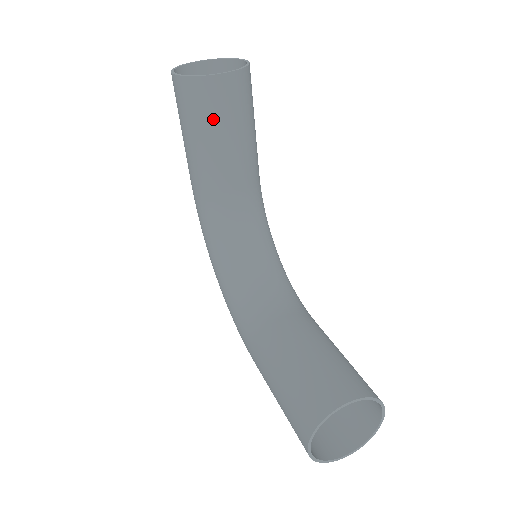
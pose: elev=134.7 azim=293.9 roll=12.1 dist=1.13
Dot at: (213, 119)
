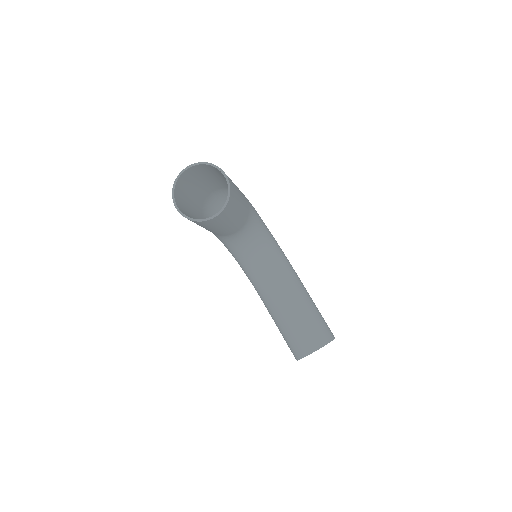
Dot at: (213, 226)
